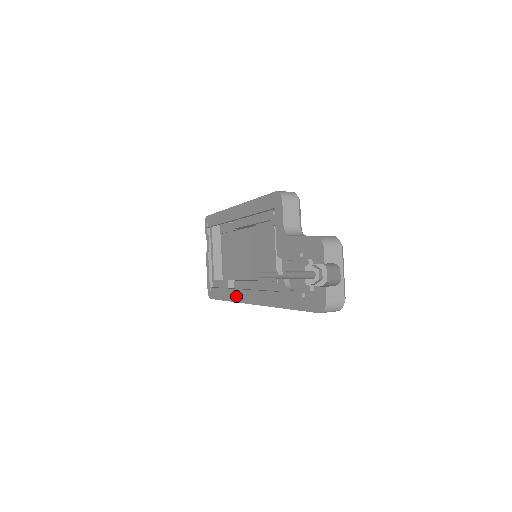
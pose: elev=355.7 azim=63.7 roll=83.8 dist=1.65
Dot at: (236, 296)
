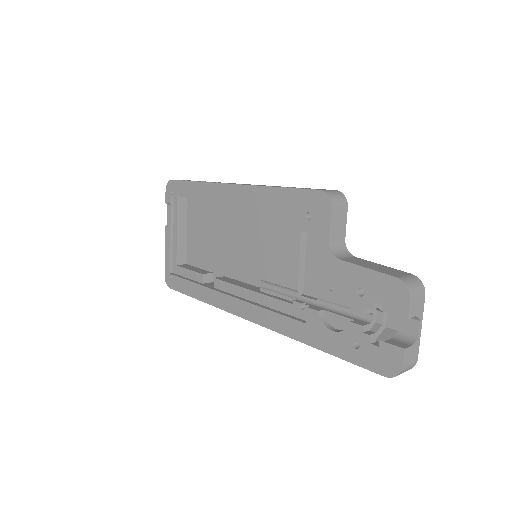
Dot at: (220, 301)
